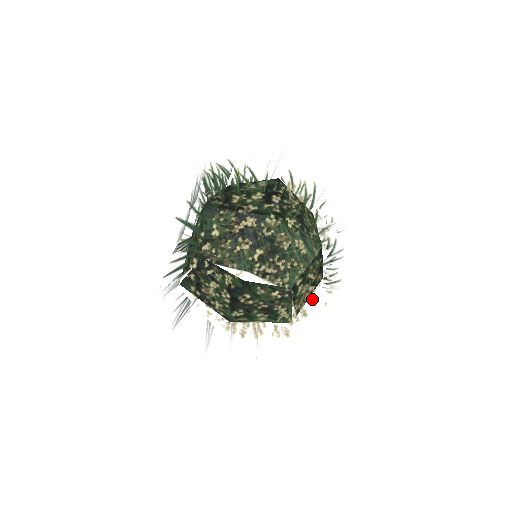
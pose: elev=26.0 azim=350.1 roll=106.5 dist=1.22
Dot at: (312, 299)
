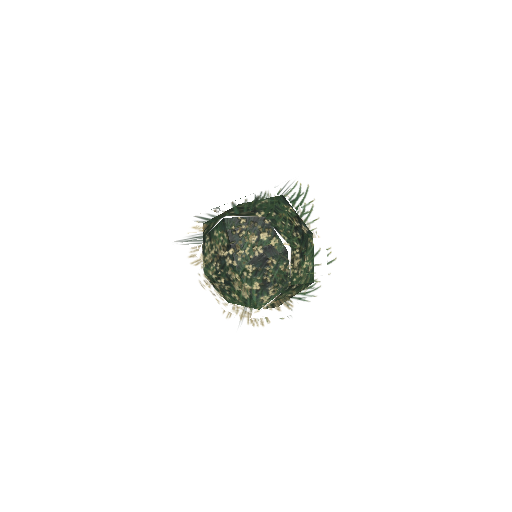
Dot at: occluded
